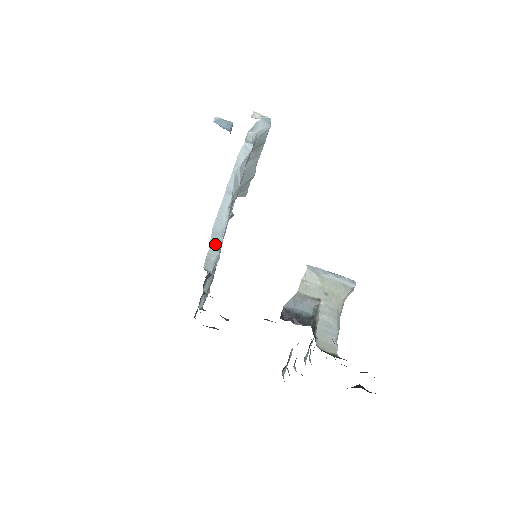
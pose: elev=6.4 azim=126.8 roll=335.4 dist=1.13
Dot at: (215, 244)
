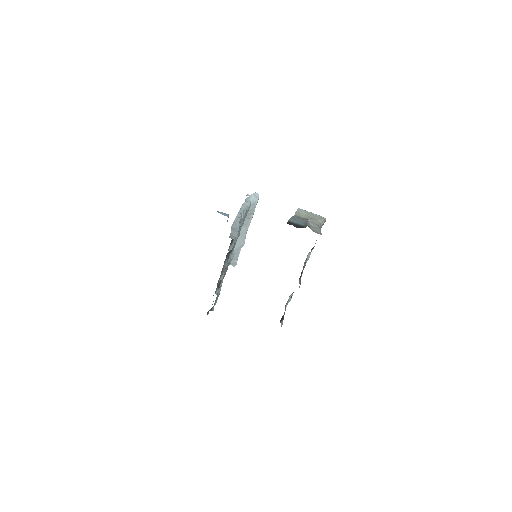
Dot at: (234, 232)
